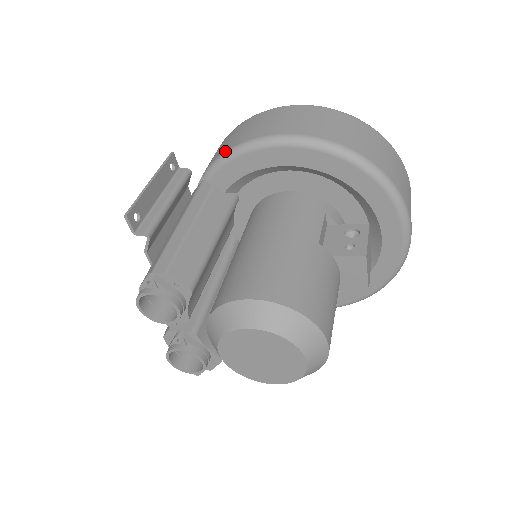
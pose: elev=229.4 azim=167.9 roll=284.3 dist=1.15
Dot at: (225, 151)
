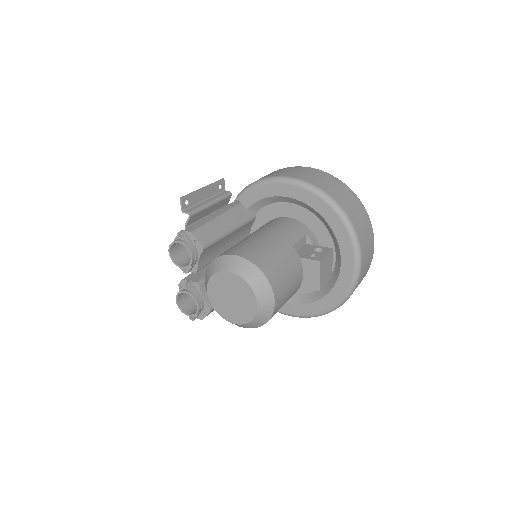
Dot at: (254, 182)
